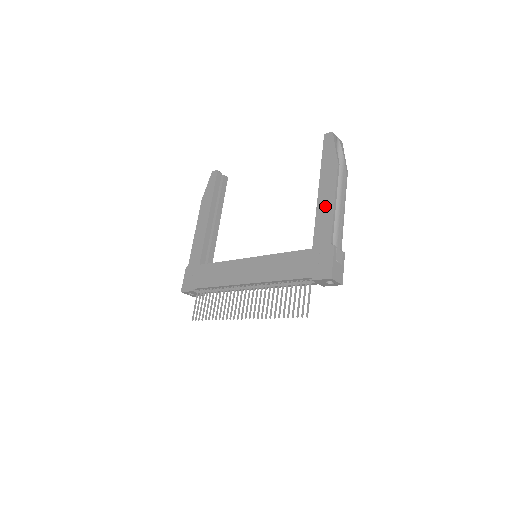
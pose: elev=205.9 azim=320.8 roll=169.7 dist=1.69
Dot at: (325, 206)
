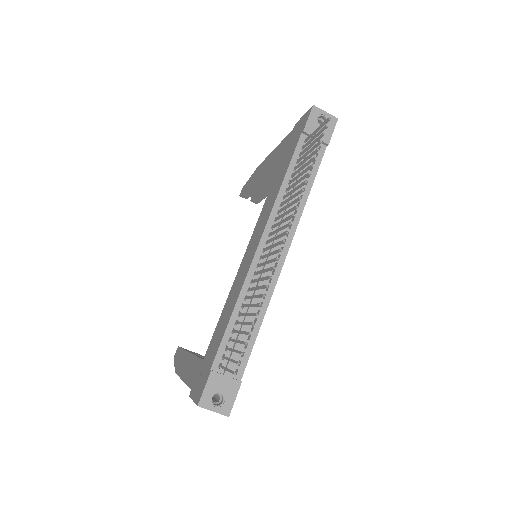
Dot at: (270, 159)
